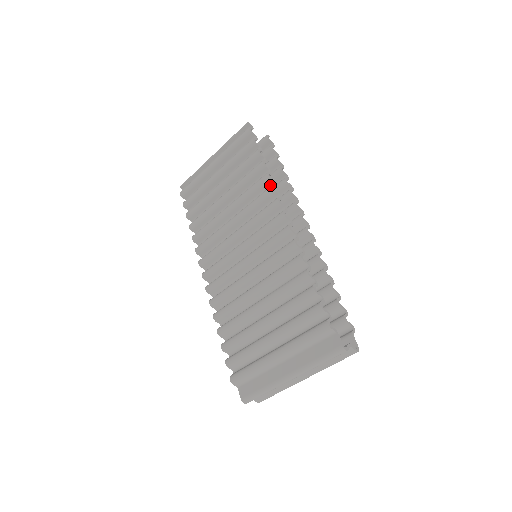
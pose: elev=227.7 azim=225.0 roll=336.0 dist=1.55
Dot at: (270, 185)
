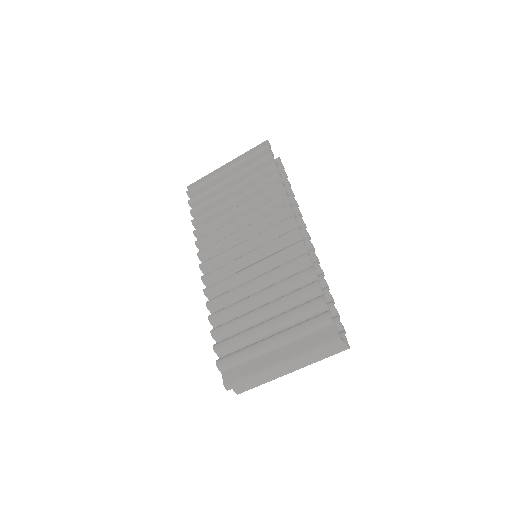
Dot at: occluded
